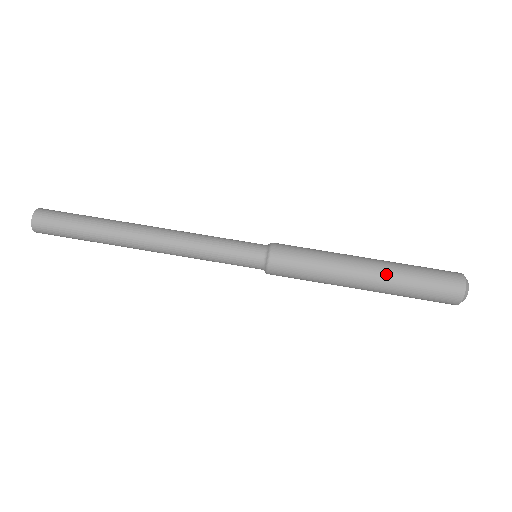
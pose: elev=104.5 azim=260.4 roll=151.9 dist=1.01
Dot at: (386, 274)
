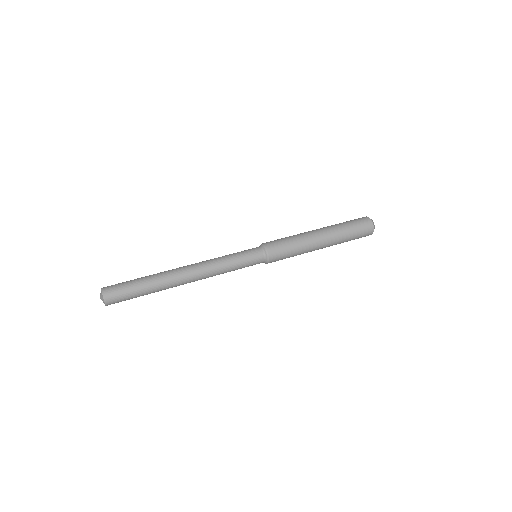
Dot at: (325, 227)
